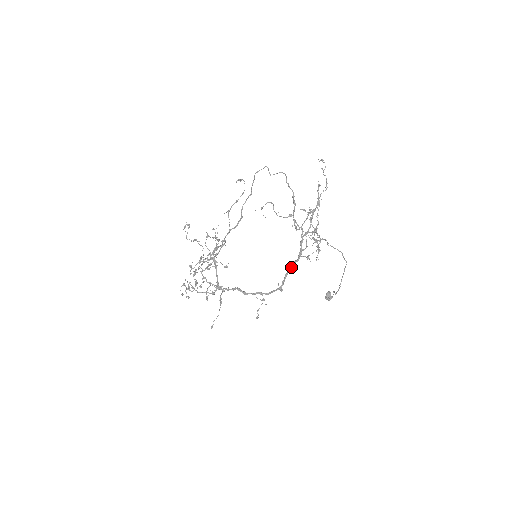
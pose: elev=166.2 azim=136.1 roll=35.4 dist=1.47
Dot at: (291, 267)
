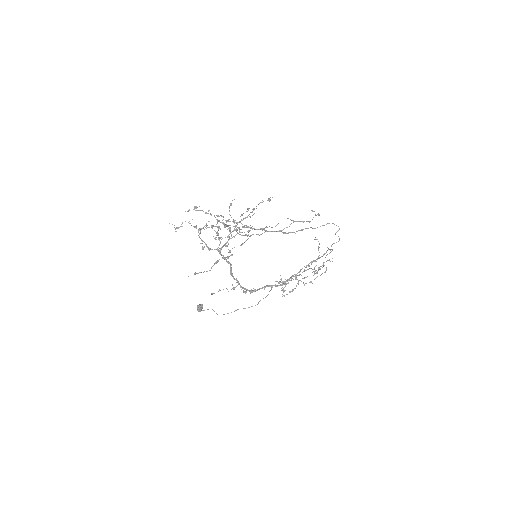
Dot at: (269, 286)
